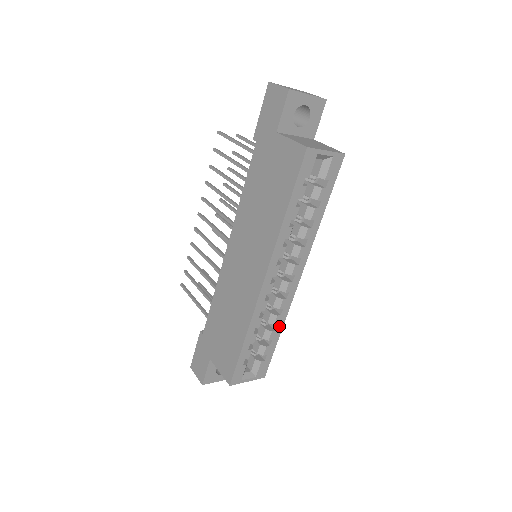
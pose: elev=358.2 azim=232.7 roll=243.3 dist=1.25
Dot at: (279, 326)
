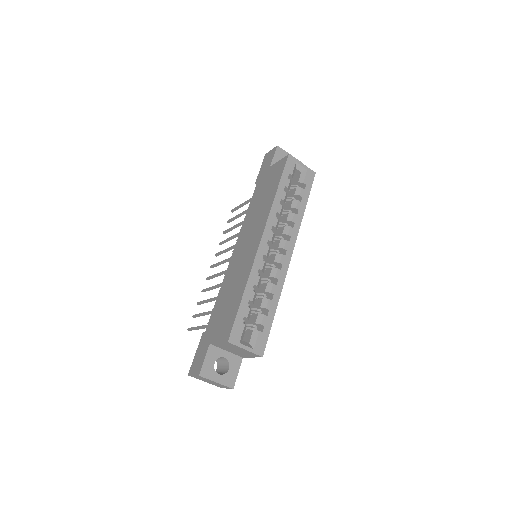
Dot at: (275, 297)
